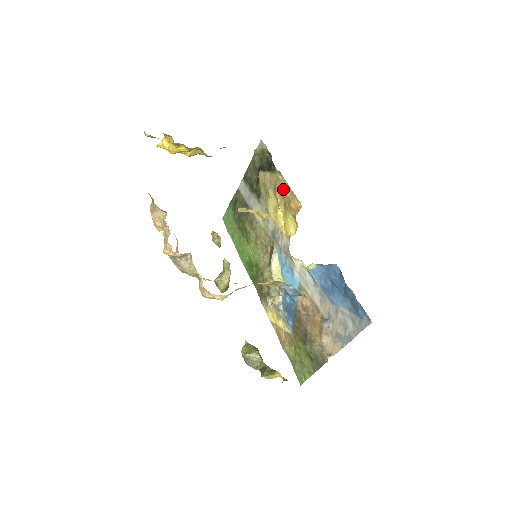
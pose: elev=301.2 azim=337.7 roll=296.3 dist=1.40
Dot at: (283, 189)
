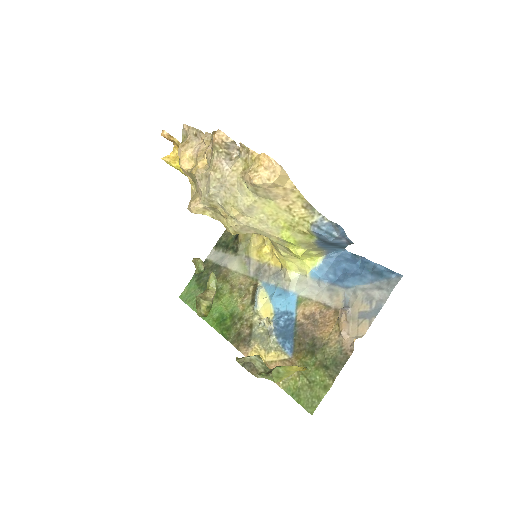
Dot at: occluded
